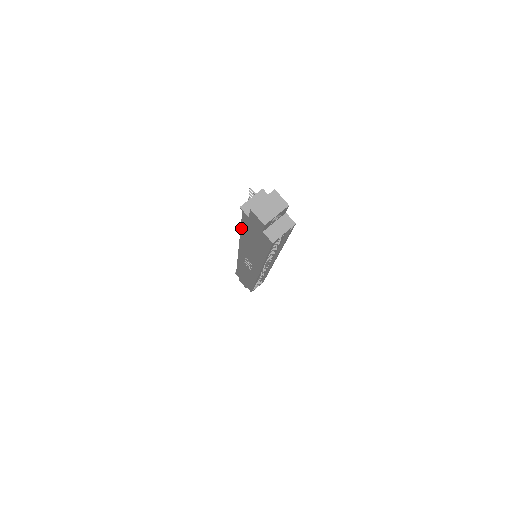
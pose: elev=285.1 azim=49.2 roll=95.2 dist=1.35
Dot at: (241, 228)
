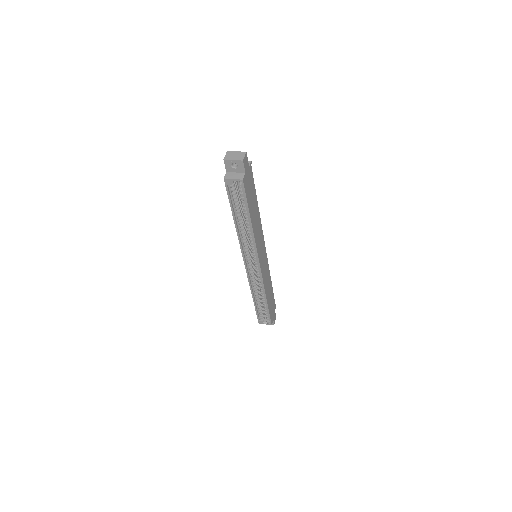
Dot at: occluded
